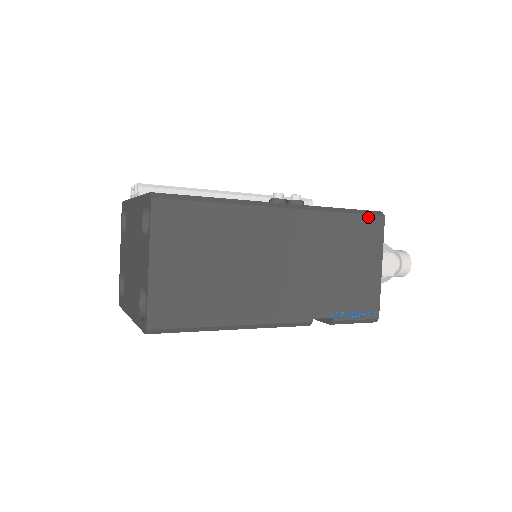
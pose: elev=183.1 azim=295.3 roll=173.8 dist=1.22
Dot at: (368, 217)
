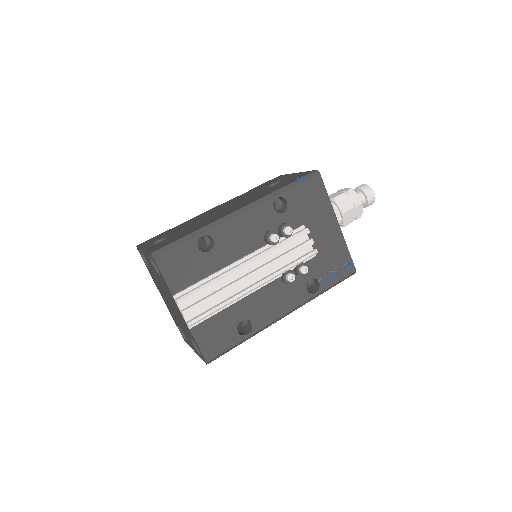
Dot at: (342, 280)
